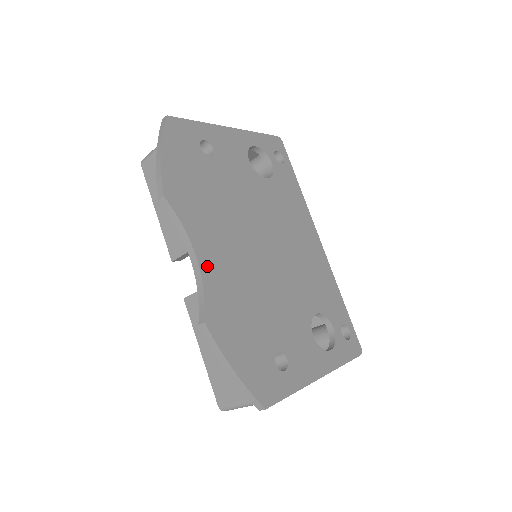
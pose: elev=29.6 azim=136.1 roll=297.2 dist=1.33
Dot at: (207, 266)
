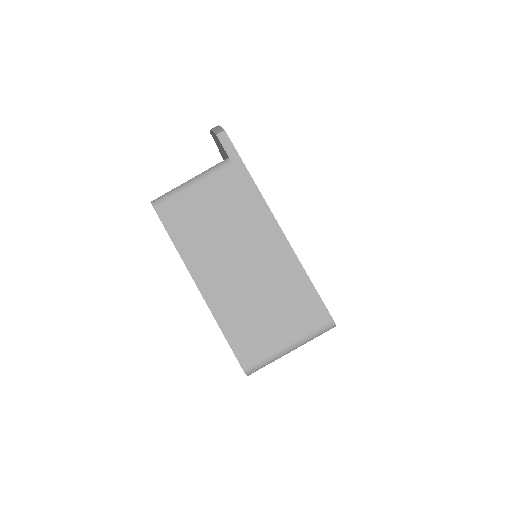
Dot at: occluded
